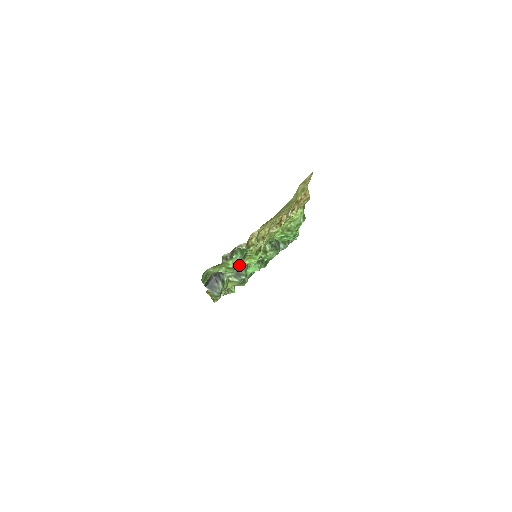
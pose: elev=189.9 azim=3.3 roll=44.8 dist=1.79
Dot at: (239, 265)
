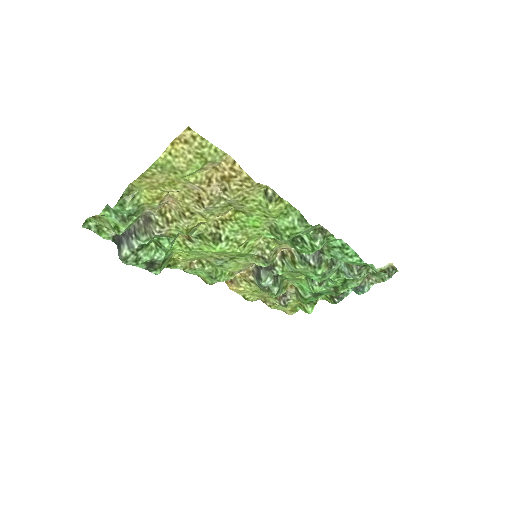
Dot at: (124, 229)
